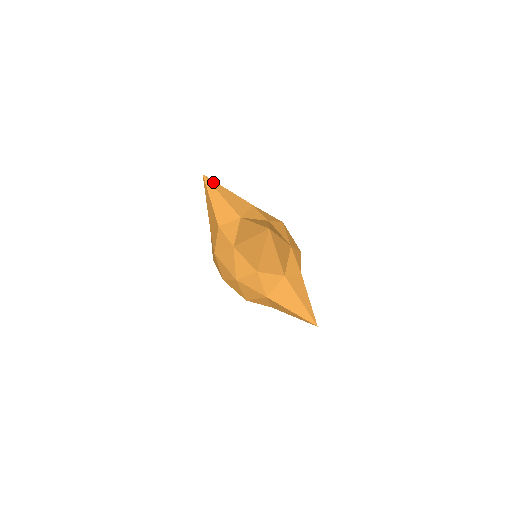
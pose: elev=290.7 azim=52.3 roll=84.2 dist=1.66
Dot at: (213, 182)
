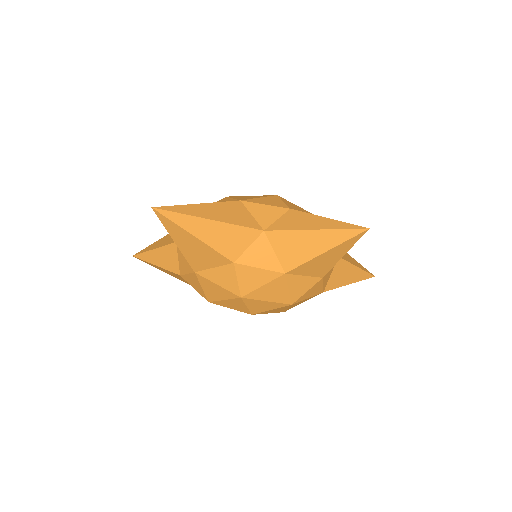
Dot at: (143, 250)
